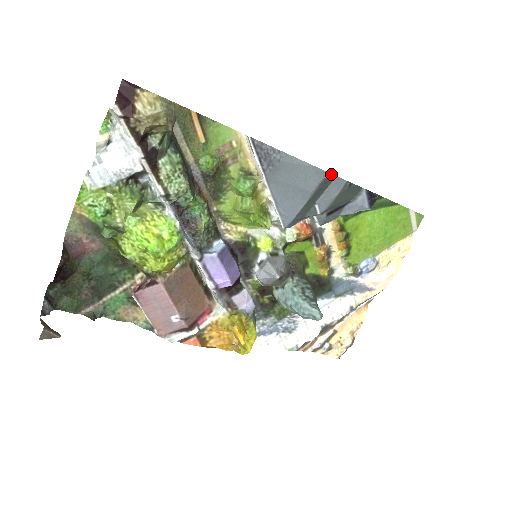
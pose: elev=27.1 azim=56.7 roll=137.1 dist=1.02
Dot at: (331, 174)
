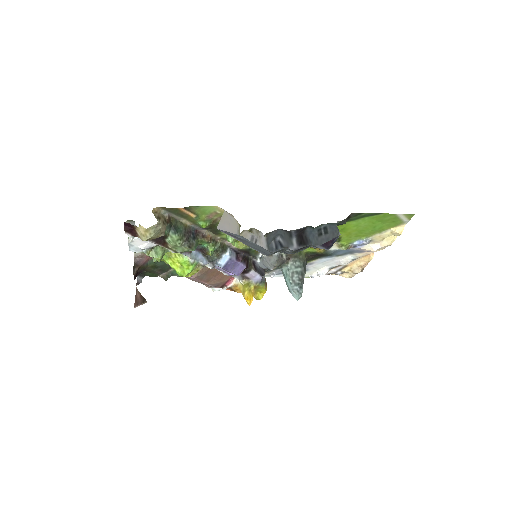
Dot at: occluded
